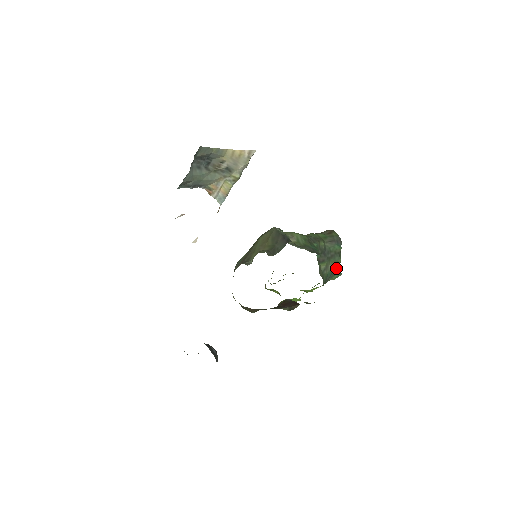
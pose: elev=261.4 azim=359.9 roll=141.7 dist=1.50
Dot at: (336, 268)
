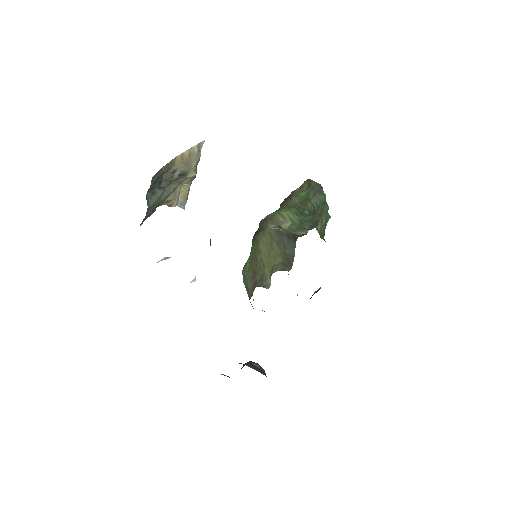
Dot at: occluded
